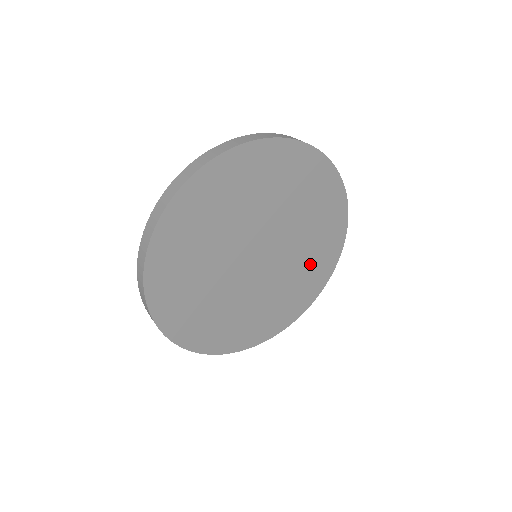
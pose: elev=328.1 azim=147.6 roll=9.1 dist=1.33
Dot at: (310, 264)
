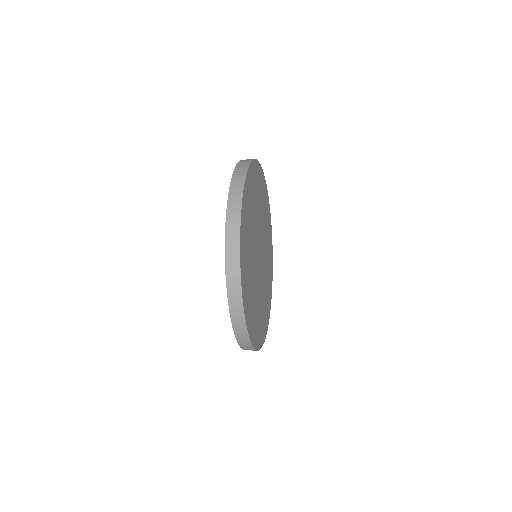
Dot at: (264, 308)
